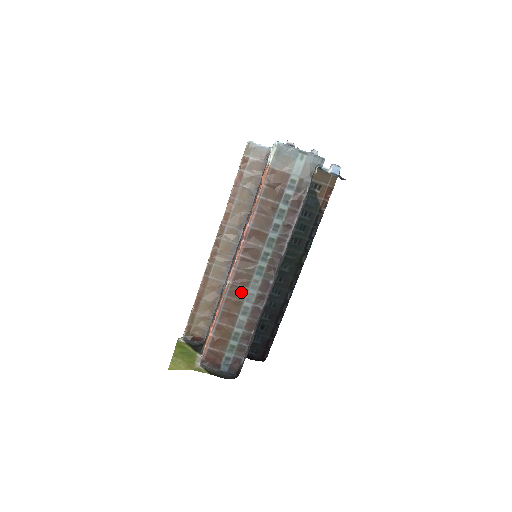
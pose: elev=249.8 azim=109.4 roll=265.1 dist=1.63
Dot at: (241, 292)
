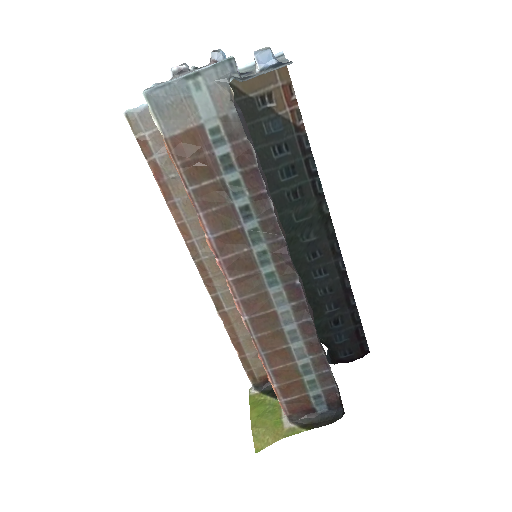
Dot at: (269, 319)
